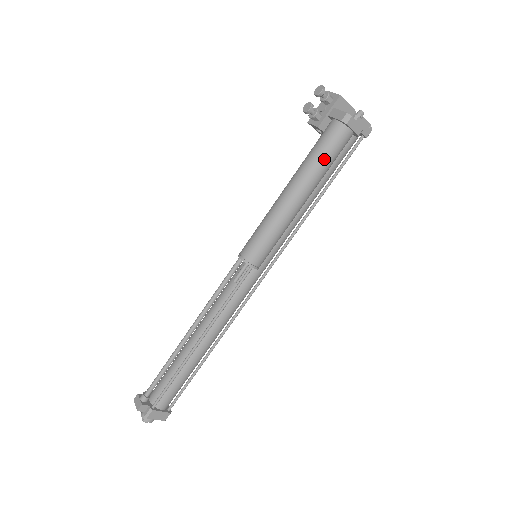
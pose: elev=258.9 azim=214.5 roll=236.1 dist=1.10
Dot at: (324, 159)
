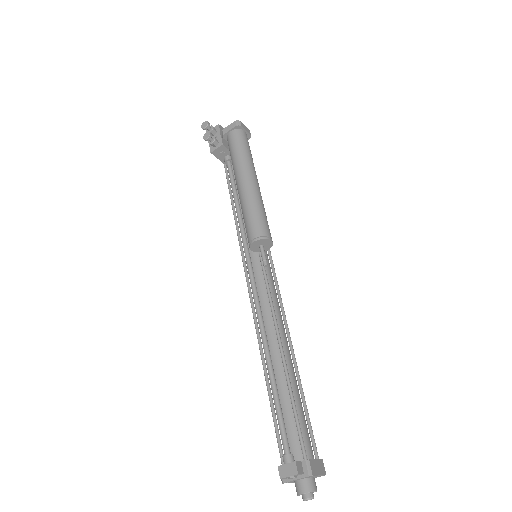
Dot at: (246, 151)
